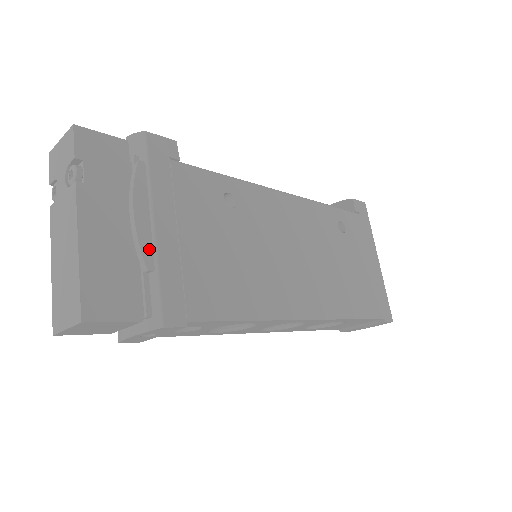
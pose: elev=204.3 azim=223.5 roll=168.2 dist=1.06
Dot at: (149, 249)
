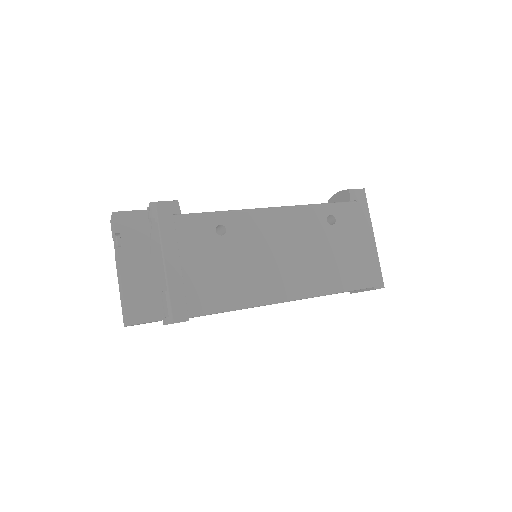
Dot at: (163, 278)
